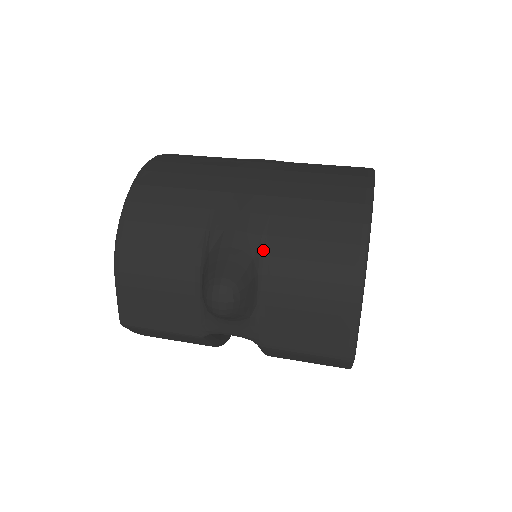
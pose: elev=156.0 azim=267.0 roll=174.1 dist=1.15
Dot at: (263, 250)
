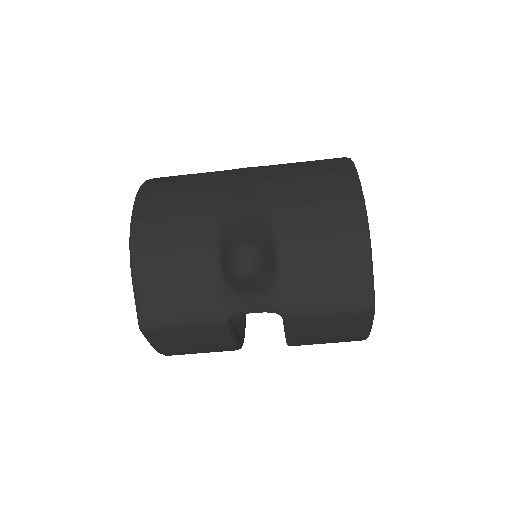
Dot at: (273, 219)
